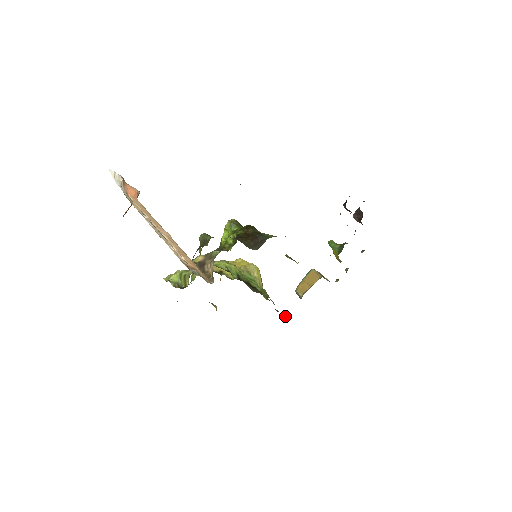
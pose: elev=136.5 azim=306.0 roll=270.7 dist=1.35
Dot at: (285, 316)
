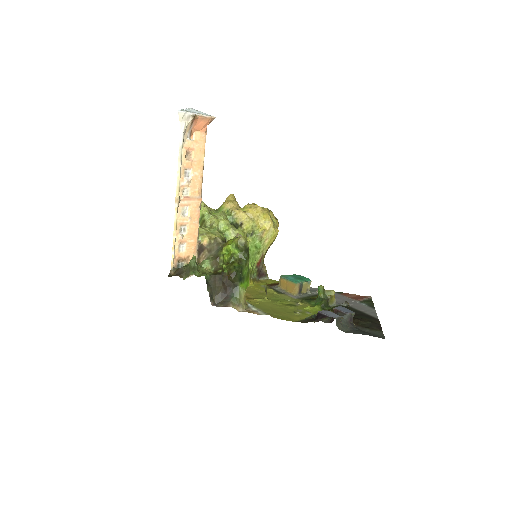
Dot at: (264, 278)
